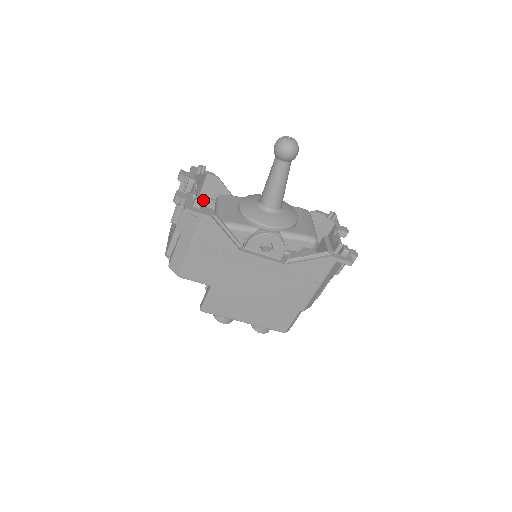
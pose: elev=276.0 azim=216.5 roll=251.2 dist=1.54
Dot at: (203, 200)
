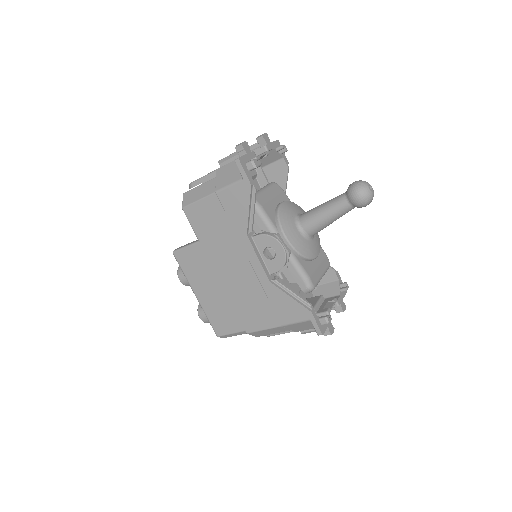
Dot at: (260, 175)
